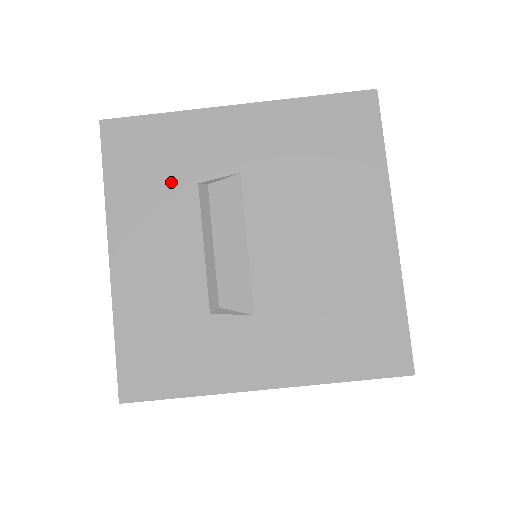
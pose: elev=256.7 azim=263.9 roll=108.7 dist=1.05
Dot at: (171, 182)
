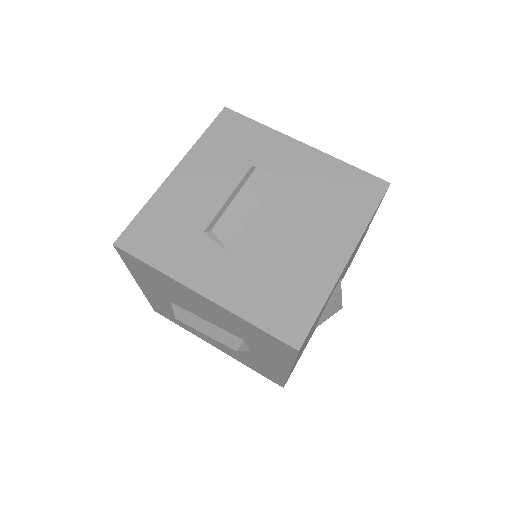
Dot at: (238, 156)
